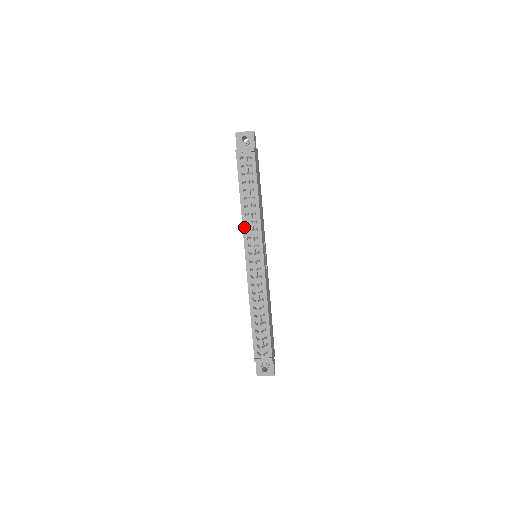
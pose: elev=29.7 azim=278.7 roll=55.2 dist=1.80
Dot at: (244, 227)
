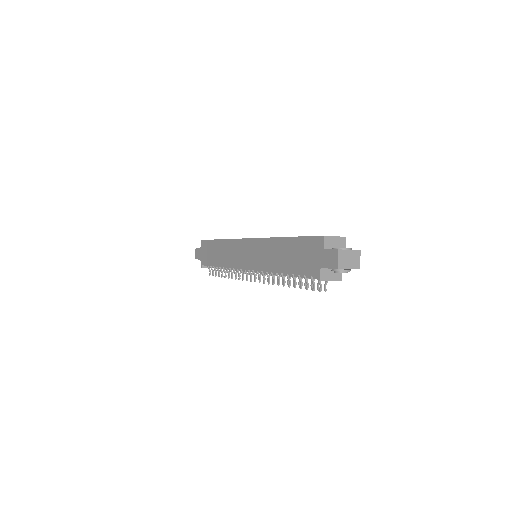
Dot at: (265, 271)
